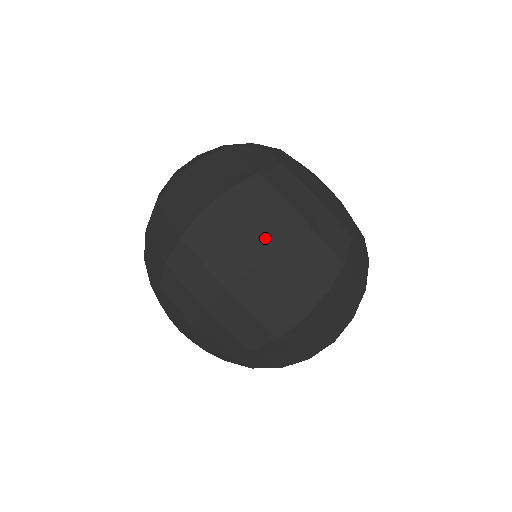
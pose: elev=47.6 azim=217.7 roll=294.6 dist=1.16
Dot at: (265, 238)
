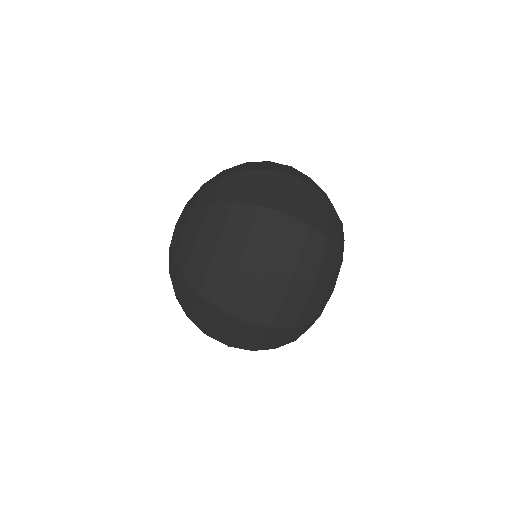
Dot at: (250, 346)
